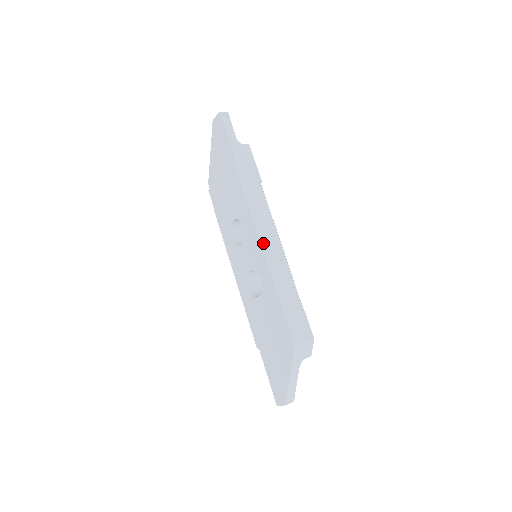
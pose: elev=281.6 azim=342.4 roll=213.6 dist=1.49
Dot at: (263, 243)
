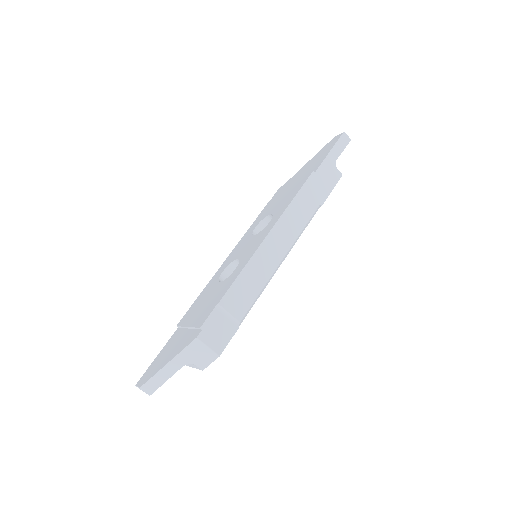
Dot at: (267, 241)
